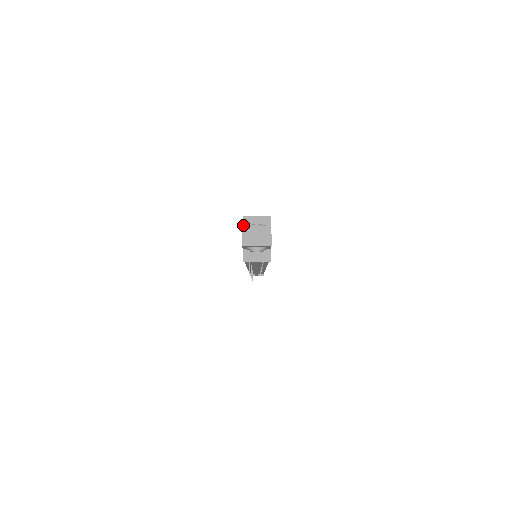
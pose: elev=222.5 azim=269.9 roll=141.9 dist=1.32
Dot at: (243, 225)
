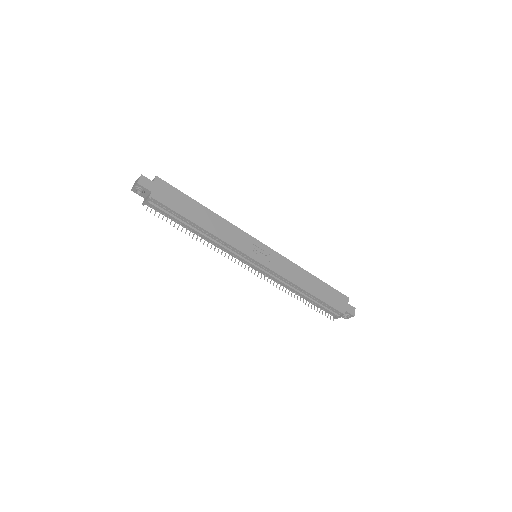
Dot at: occluded
